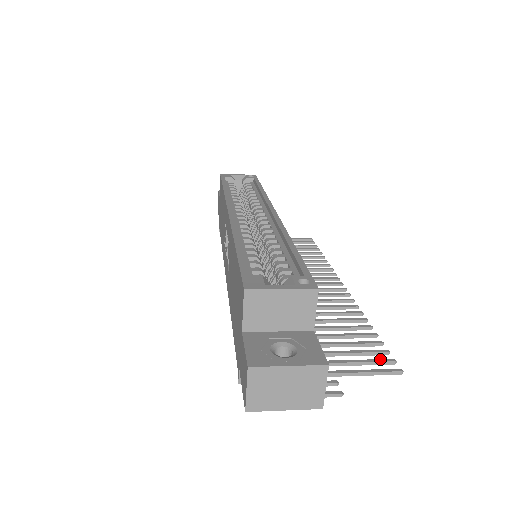
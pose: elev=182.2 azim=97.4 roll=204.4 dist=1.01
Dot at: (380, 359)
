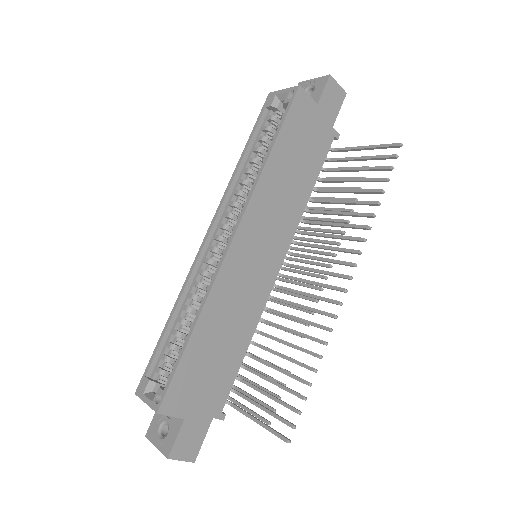
Dot at: (284, 420)
